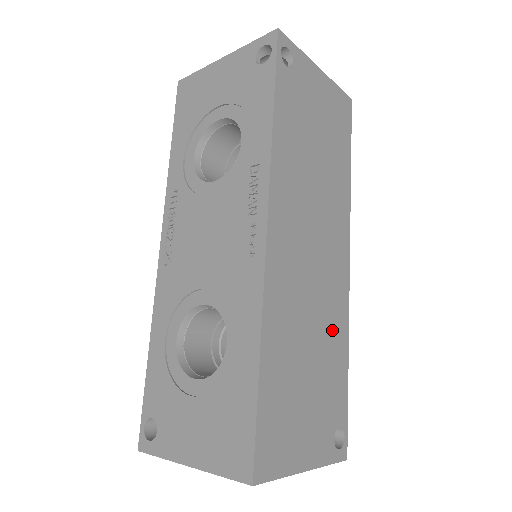
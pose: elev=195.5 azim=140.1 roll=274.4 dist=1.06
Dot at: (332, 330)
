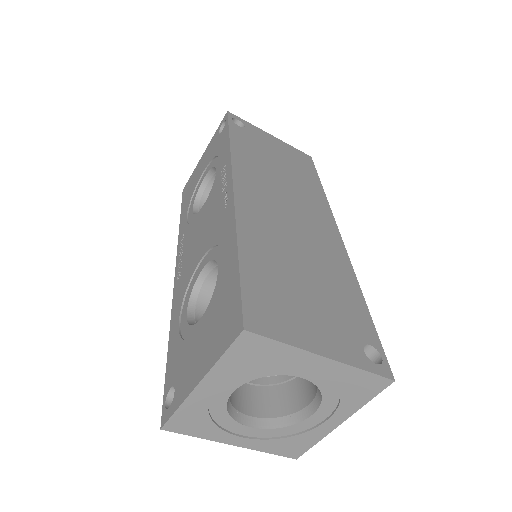
Dot at: (331, 268)
